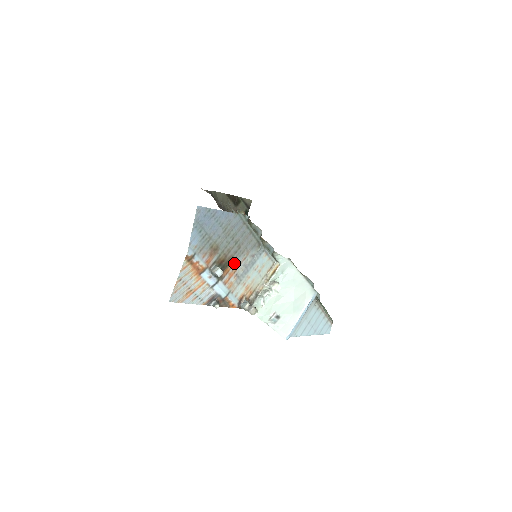
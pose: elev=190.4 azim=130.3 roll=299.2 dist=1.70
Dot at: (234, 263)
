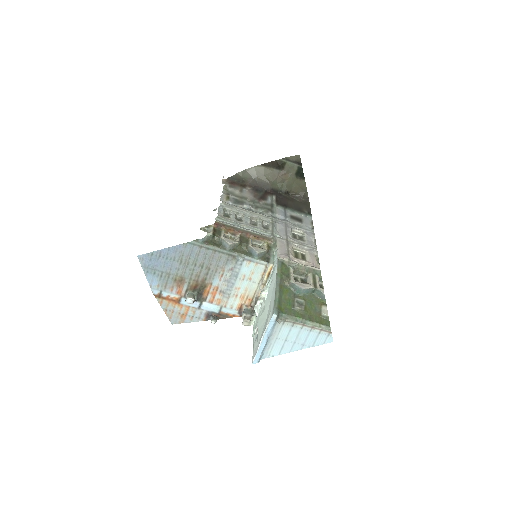
Dot at: (211, 283)
